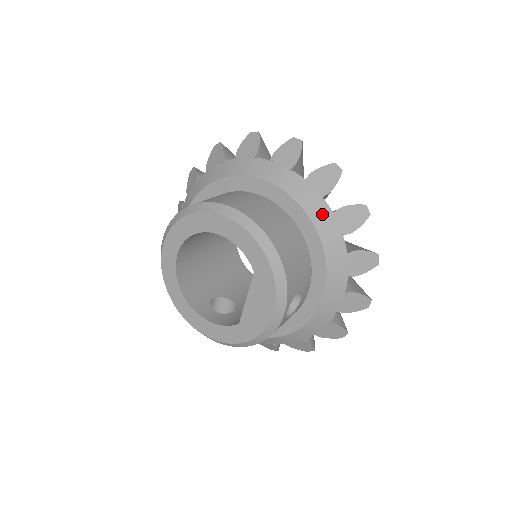
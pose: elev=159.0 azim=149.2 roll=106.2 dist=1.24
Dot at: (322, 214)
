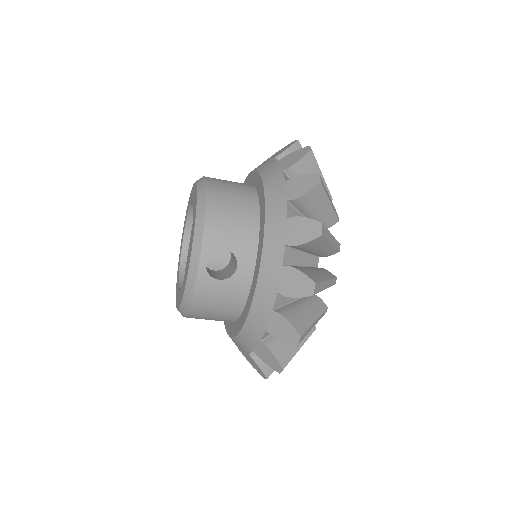
Dot at: (275, 184)
